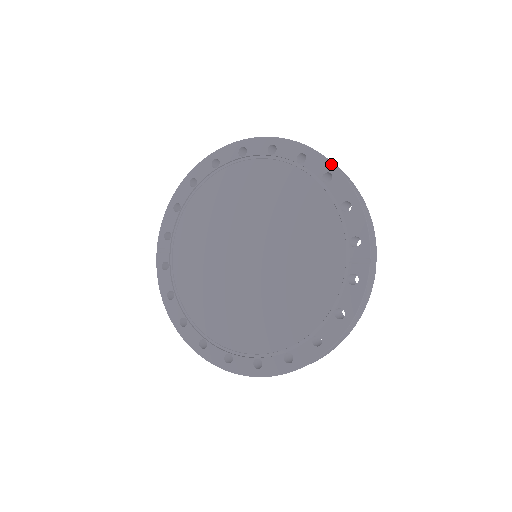
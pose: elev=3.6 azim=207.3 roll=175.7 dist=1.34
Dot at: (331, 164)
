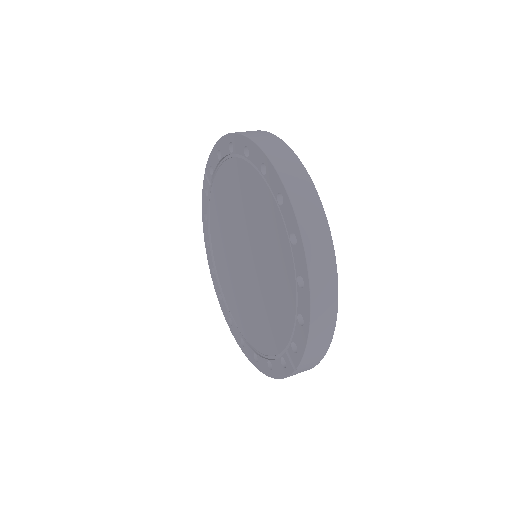
Dot at: (307, 276)
